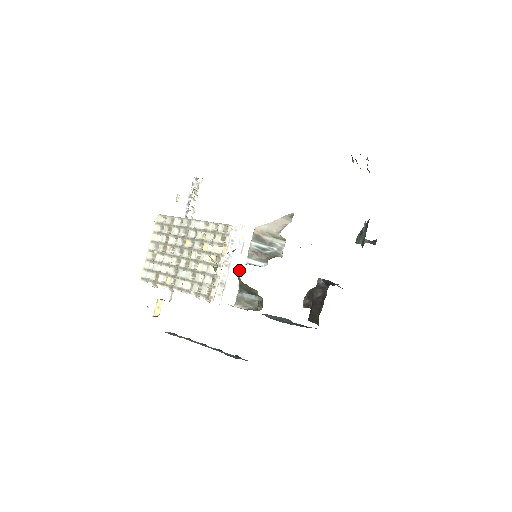
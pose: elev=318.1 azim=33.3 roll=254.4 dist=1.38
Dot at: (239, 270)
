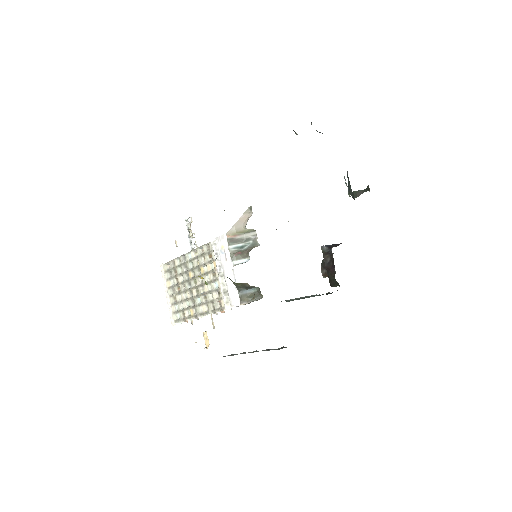
Dot at: (231, 274)
